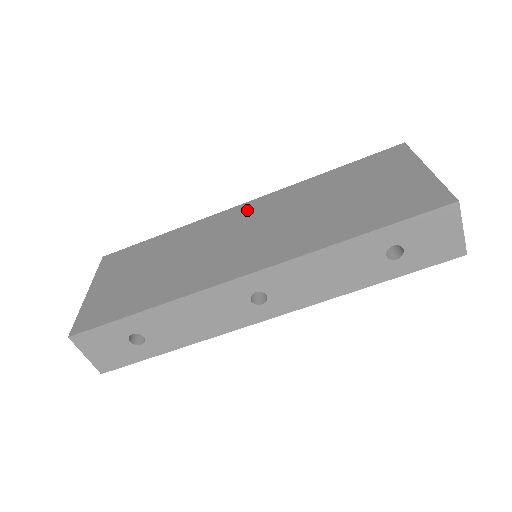
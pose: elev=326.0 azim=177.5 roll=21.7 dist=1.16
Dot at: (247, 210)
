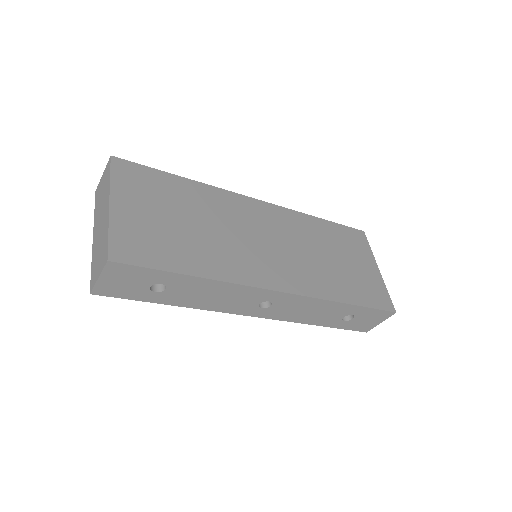
Dot at: (264, 212)
